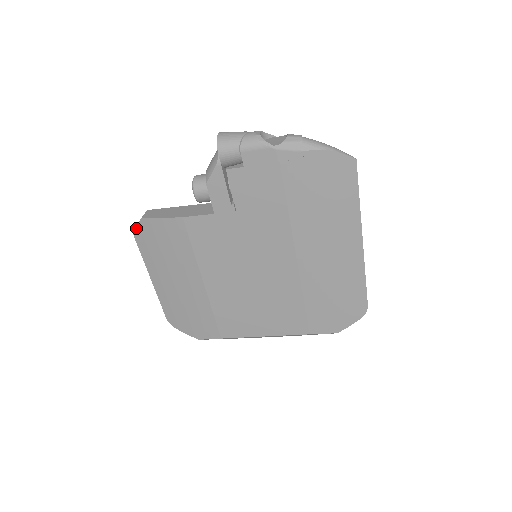
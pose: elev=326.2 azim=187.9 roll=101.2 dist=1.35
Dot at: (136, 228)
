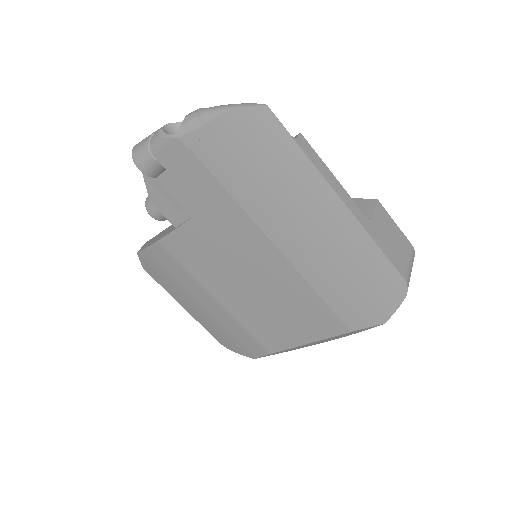
Dot at: (141, 263)
